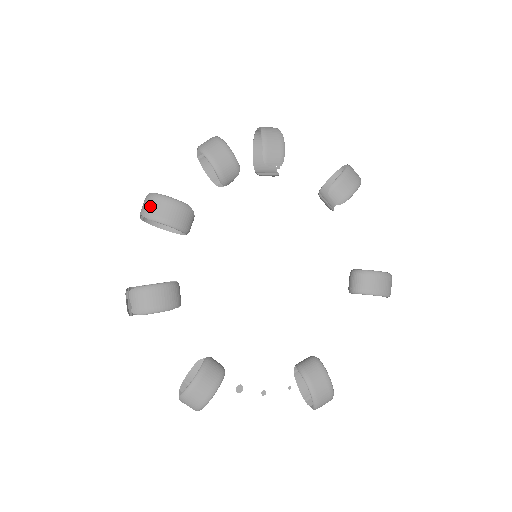
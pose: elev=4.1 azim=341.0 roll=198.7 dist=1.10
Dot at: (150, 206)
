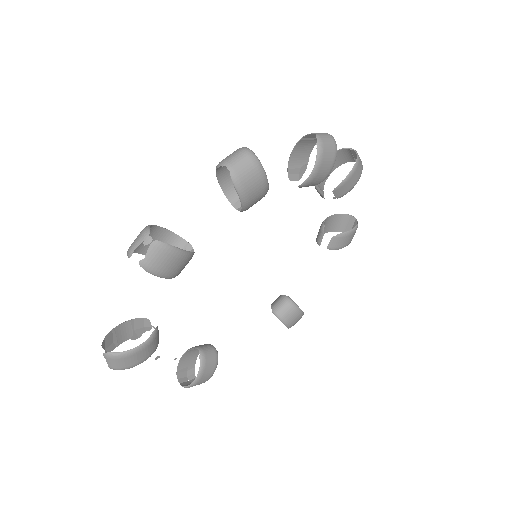
Dot at: (246, 171)
